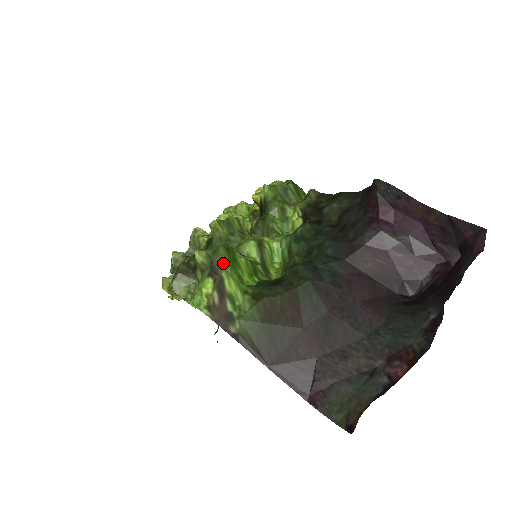
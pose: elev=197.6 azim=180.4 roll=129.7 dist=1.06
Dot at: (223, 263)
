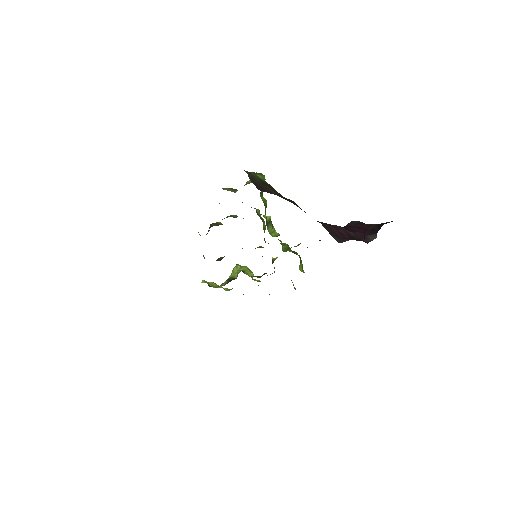
Dot at: (262, 175)
